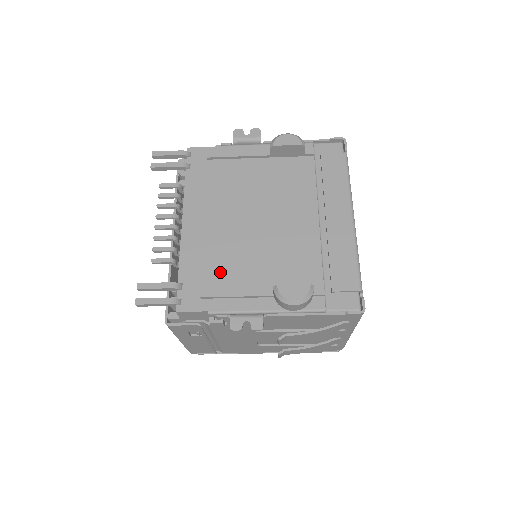
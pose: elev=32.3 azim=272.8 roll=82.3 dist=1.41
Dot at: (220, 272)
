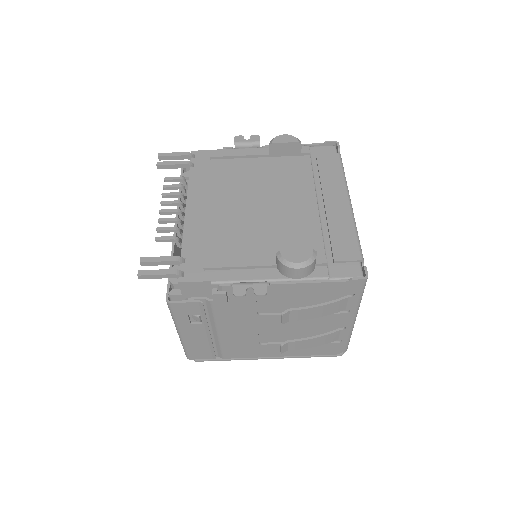
Dot at: (223, 248)
